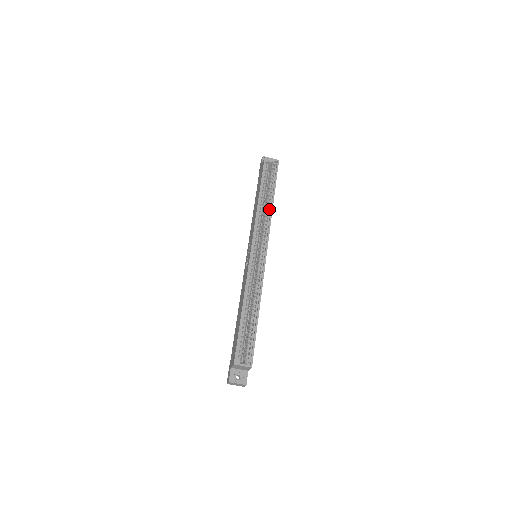
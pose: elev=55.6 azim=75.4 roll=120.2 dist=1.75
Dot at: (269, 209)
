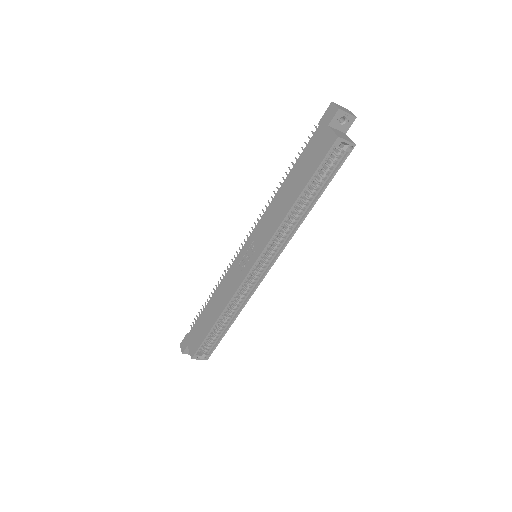
Dot at: (300, 217)
